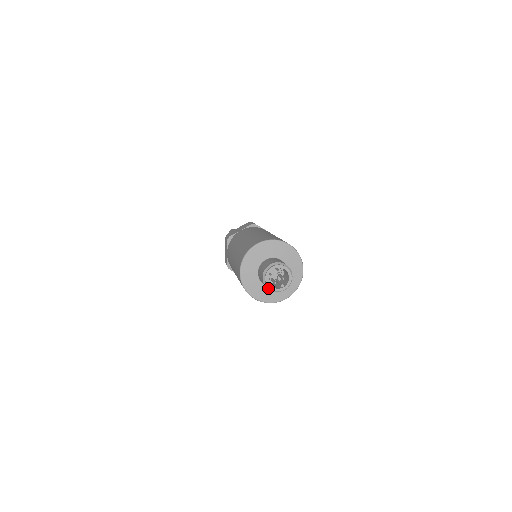
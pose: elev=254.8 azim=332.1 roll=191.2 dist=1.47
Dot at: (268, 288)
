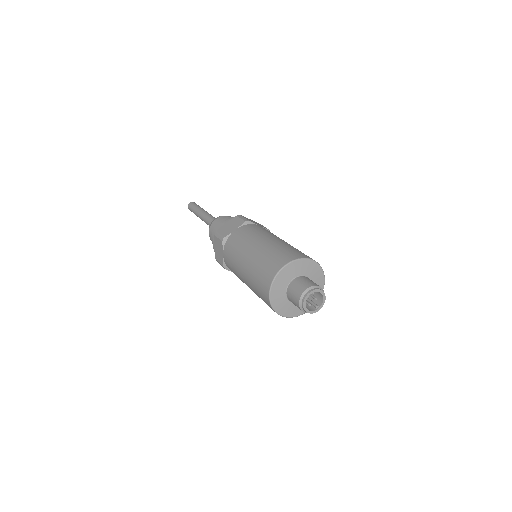
Dot at: (304, 311)
